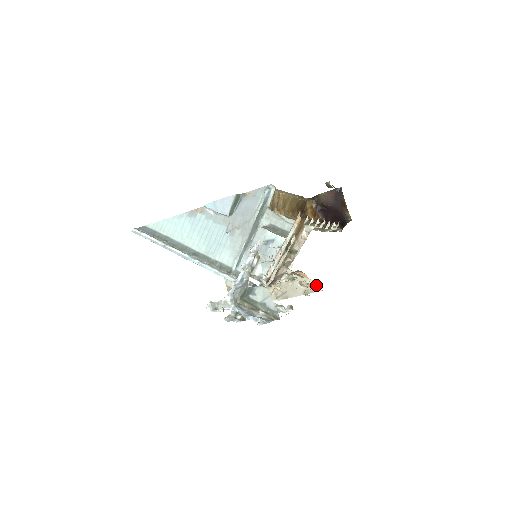
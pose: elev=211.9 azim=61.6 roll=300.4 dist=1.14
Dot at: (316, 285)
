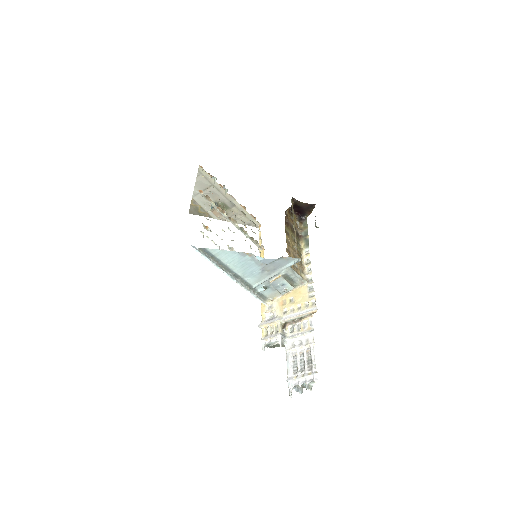
Dot at: (258, 224)
